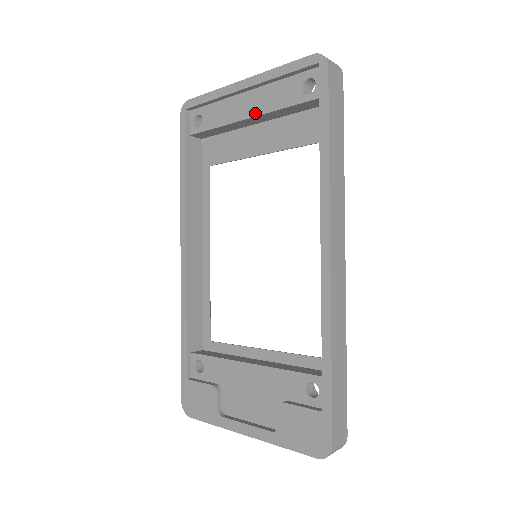
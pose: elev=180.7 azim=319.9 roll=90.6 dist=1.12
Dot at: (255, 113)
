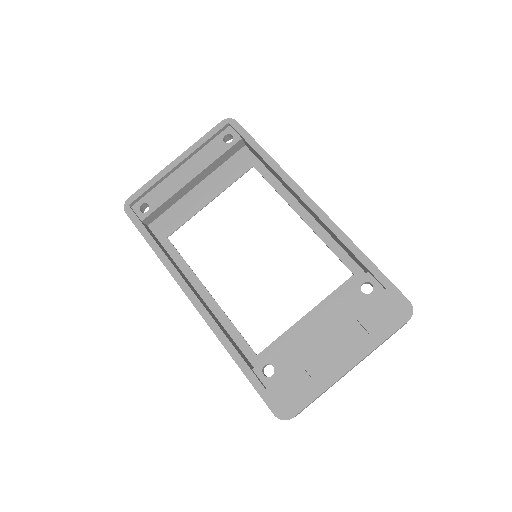
Dot at: (196, 173)
